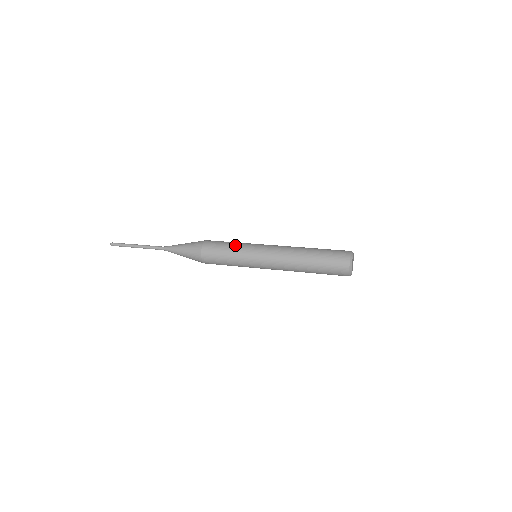
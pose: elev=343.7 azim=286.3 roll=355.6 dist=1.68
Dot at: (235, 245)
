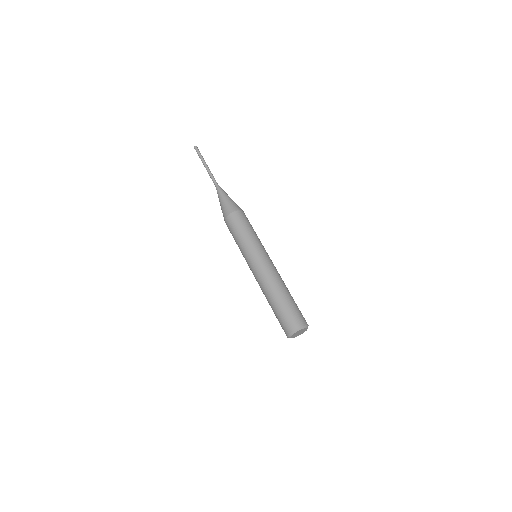
Dot at: (253, 234)
